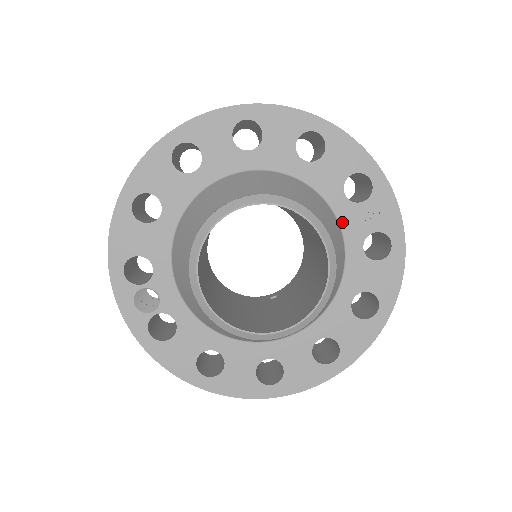
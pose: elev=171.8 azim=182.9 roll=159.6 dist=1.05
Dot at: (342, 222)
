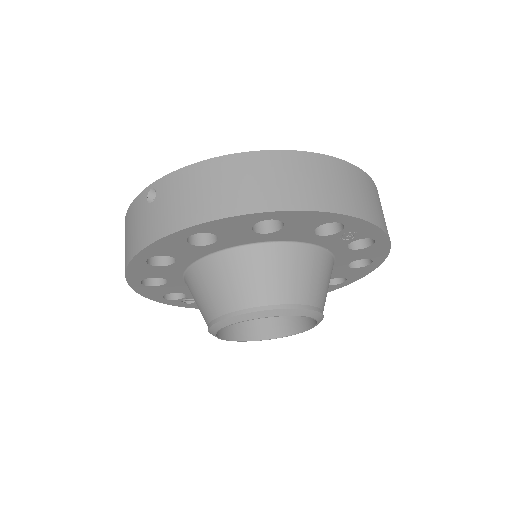
Dot at: (322, 245)
